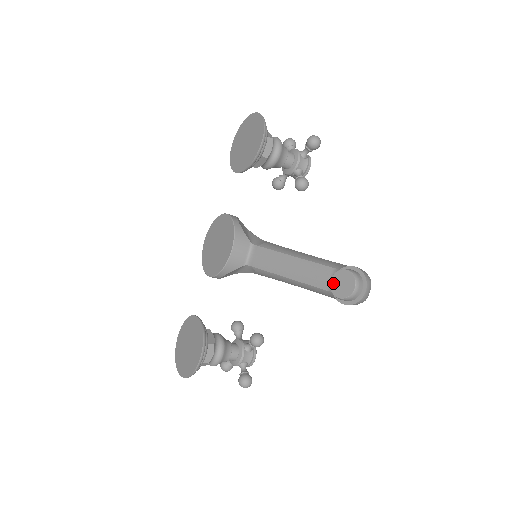
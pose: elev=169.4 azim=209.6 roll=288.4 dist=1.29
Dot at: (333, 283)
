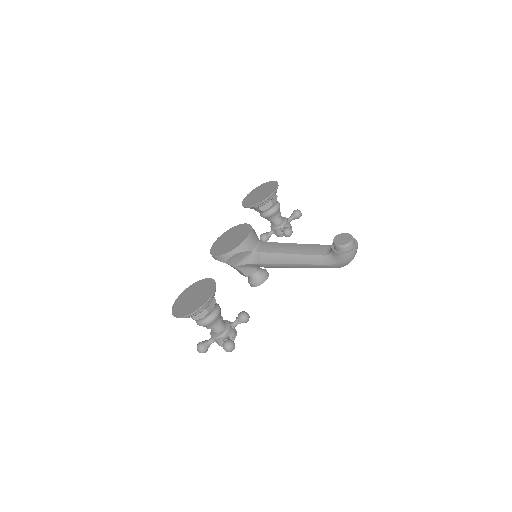
Dot at: (336, 239)
